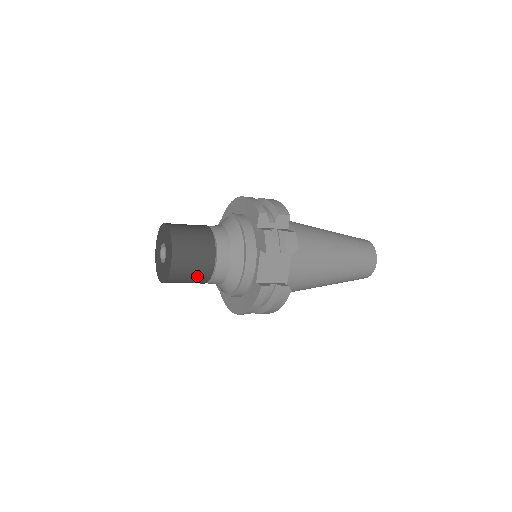
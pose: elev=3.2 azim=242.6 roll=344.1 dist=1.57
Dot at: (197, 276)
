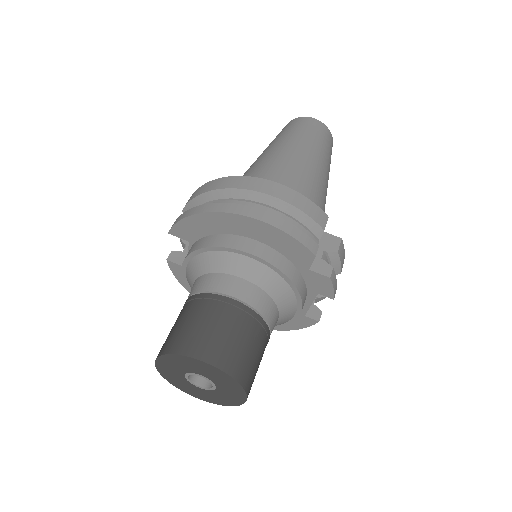
Dot at: occluded
